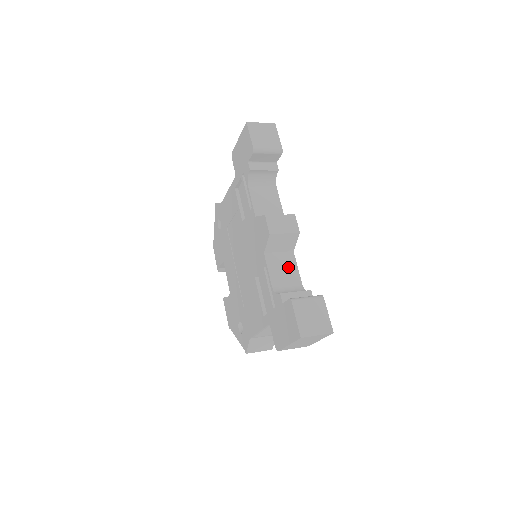
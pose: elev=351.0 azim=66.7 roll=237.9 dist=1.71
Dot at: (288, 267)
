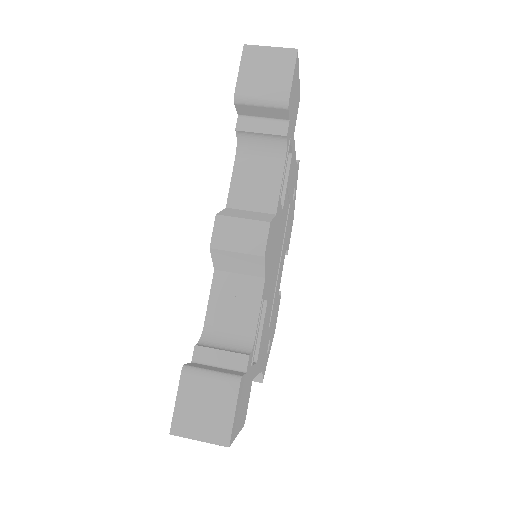
Dot at: (244, 302)
